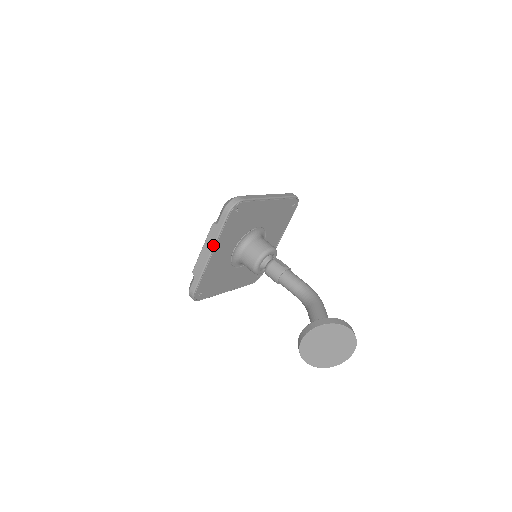
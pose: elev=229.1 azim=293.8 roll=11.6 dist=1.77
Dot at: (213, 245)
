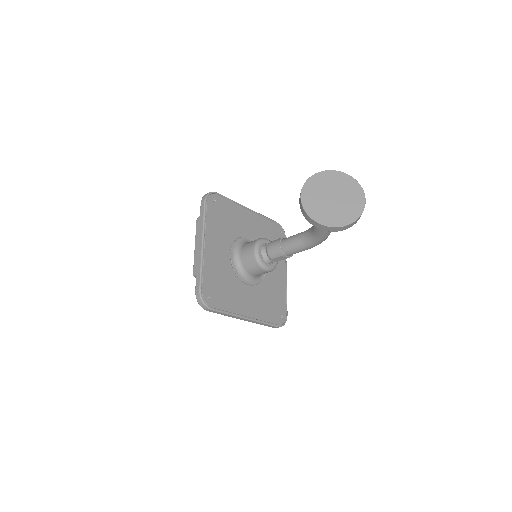
Dot at: (202, 233)
